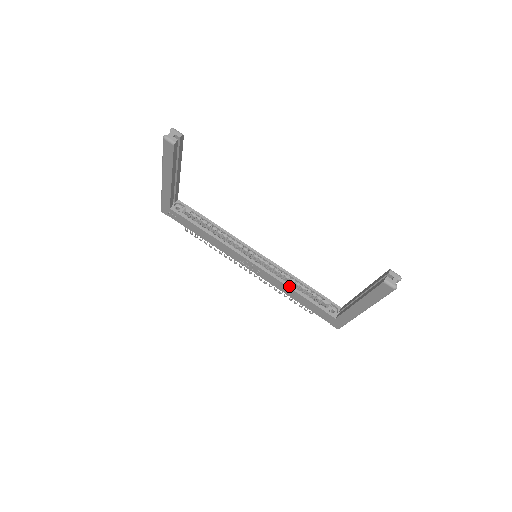
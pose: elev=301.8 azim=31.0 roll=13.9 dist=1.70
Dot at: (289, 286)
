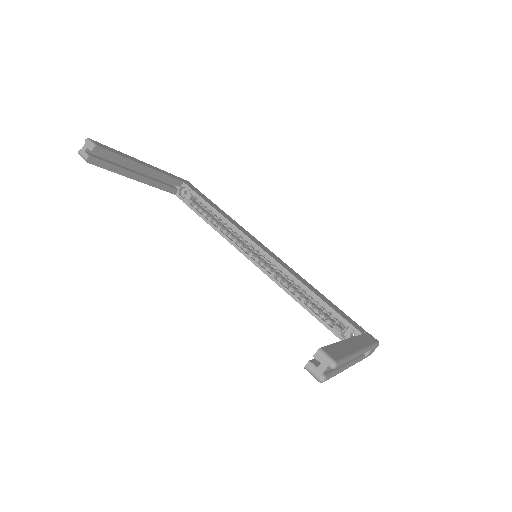
Dot at: (294, 297)
